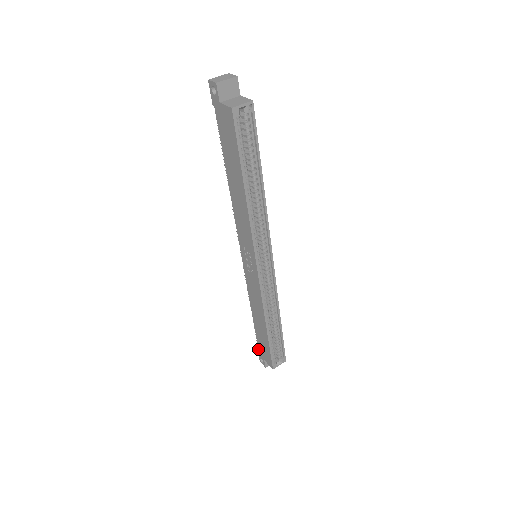
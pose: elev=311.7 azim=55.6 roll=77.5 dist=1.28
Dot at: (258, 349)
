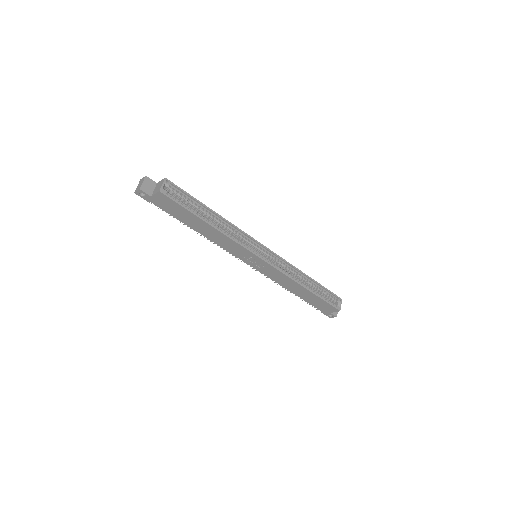
Dot at: occluded
